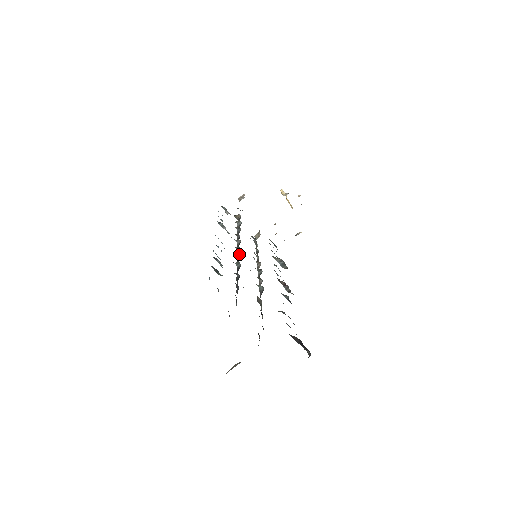
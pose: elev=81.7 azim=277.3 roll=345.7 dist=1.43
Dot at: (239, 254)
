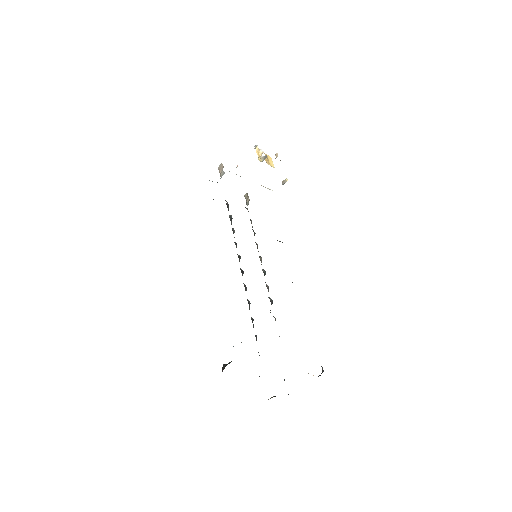
Dot at: occluded
